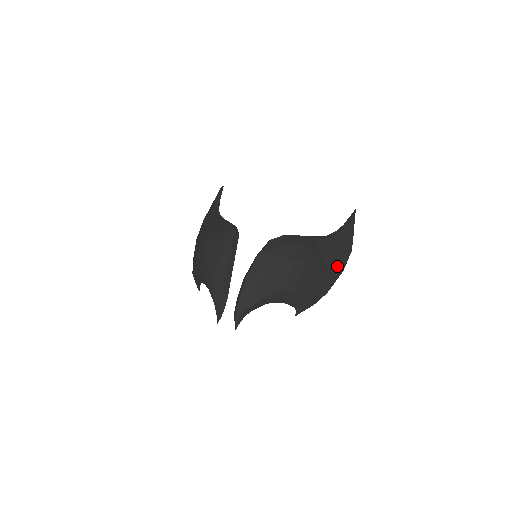
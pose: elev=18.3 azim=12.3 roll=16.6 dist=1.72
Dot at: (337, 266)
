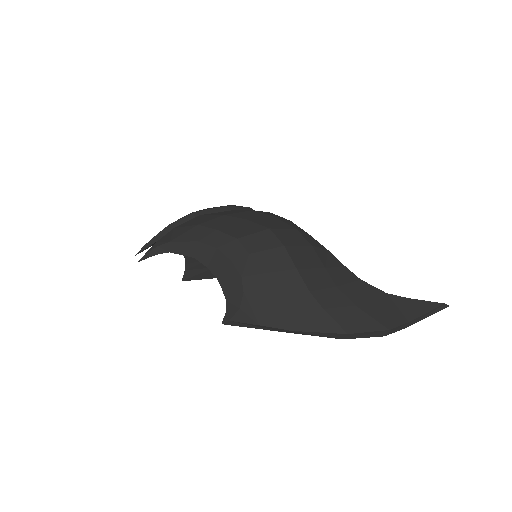
Dot at: (341, 314)
